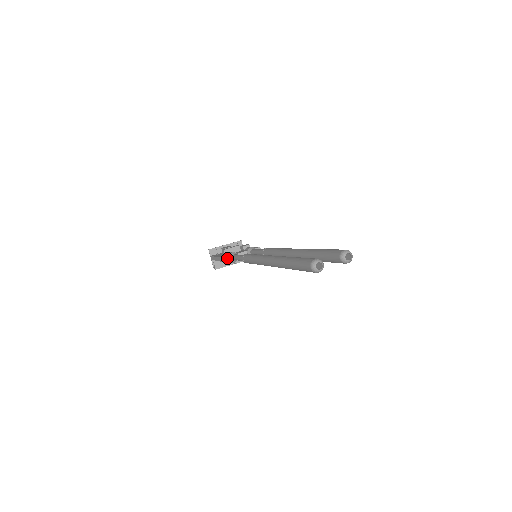
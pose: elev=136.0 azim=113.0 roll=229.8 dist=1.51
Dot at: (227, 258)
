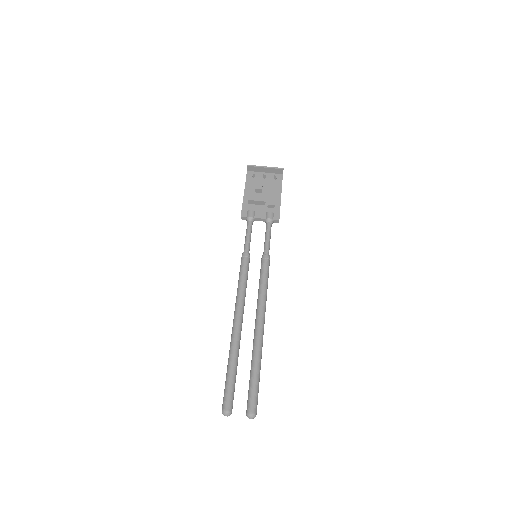
Dot at: (244, 218)
